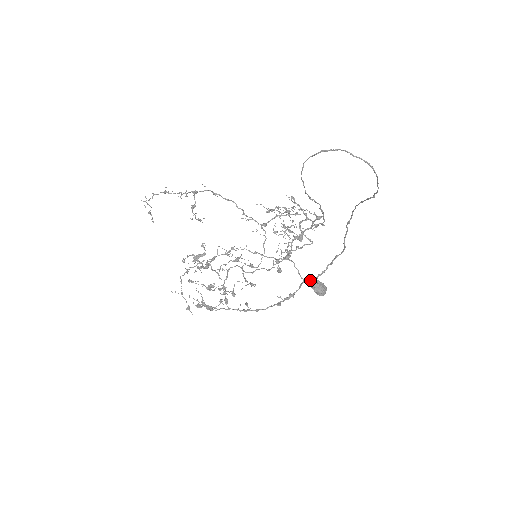
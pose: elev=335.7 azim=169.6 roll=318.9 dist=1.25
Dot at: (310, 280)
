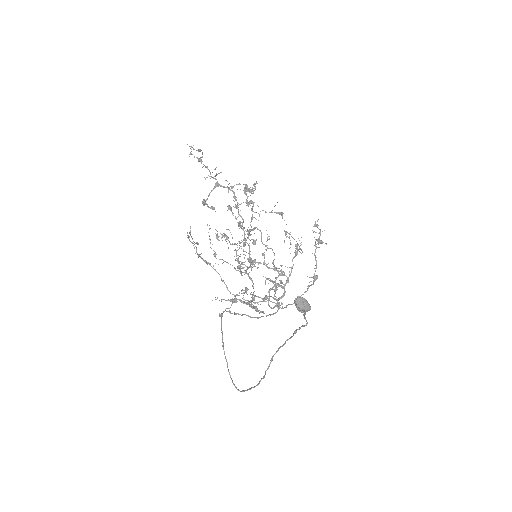
Dot at: (298, 297)
